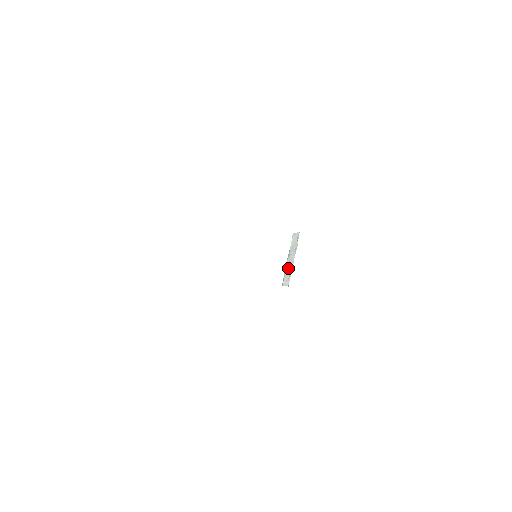
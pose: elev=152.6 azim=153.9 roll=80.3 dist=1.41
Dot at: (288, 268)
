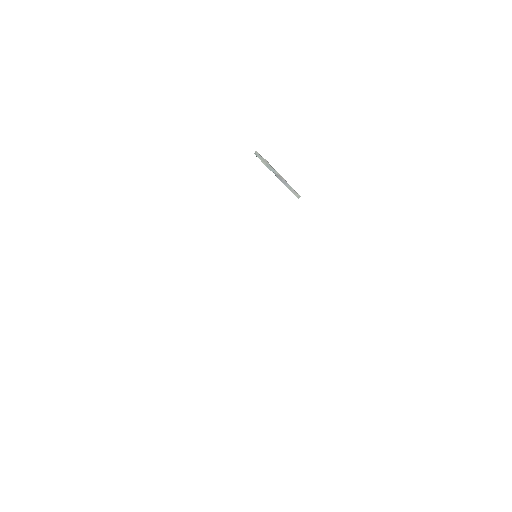
Dot at: (285, 184)
